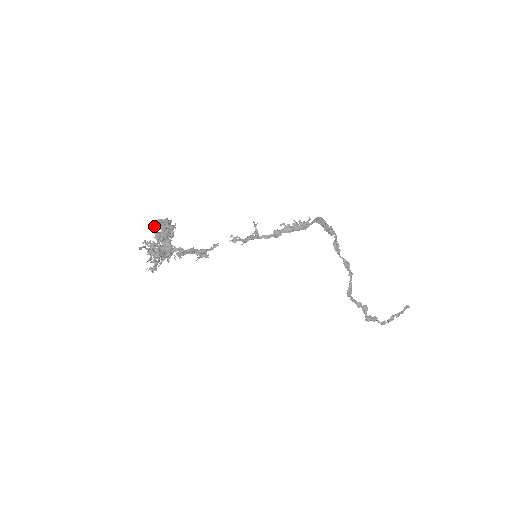
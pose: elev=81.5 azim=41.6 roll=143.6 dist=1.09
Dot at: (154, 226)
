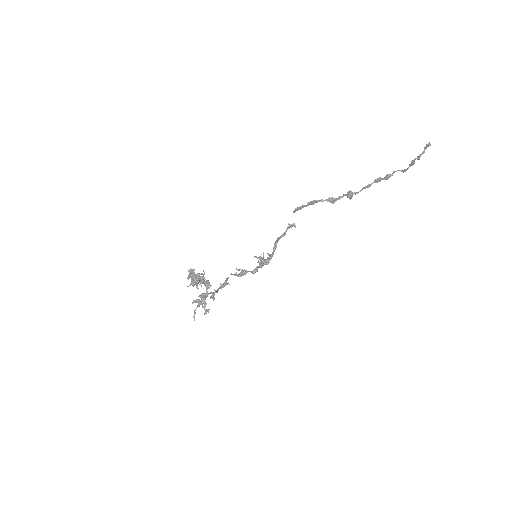
Dot at: occluded
